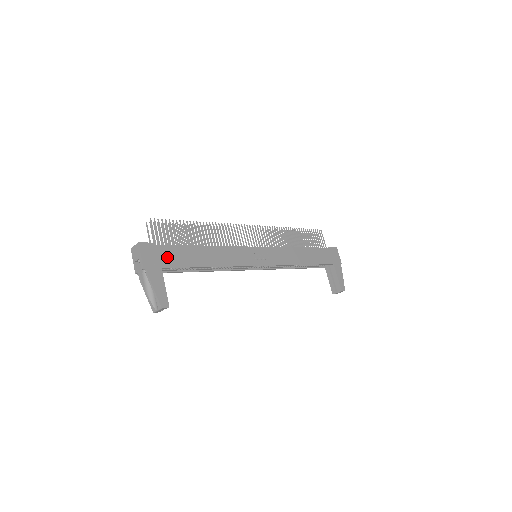
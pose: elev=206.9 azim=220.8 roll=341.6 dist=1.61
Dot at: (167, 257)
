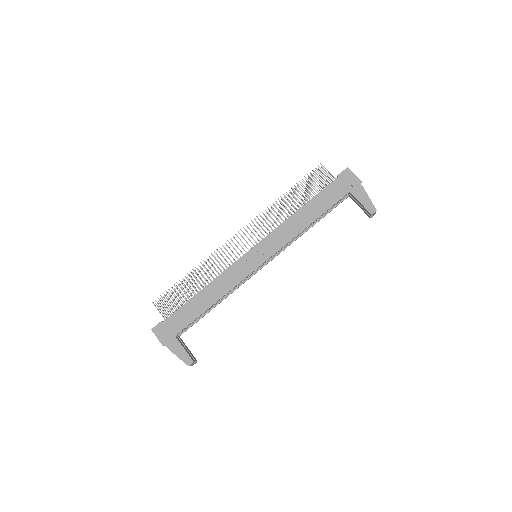
Dot at: (175, 324)
